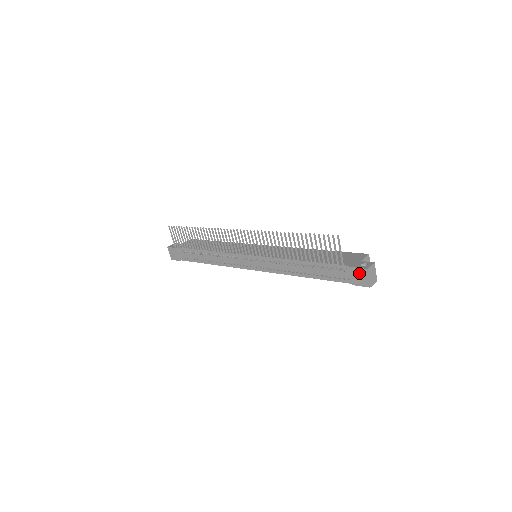
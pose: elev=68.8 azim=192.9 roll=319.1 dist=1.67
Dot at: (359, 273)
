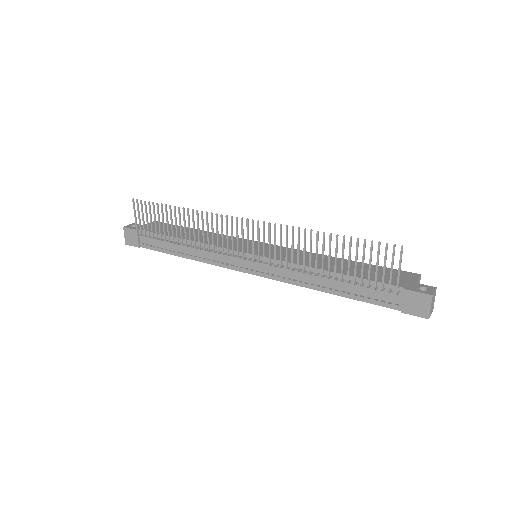
Dot at: (418, 299)
